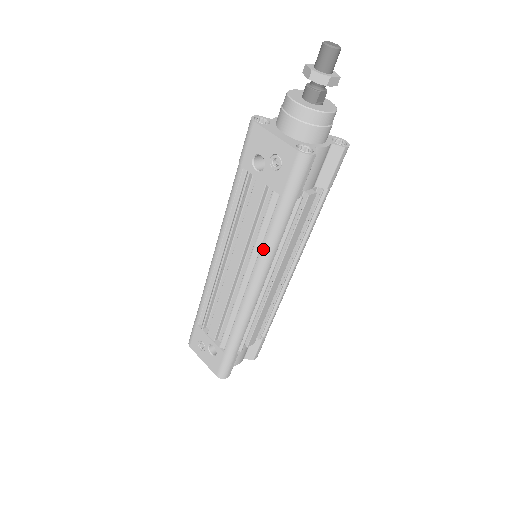
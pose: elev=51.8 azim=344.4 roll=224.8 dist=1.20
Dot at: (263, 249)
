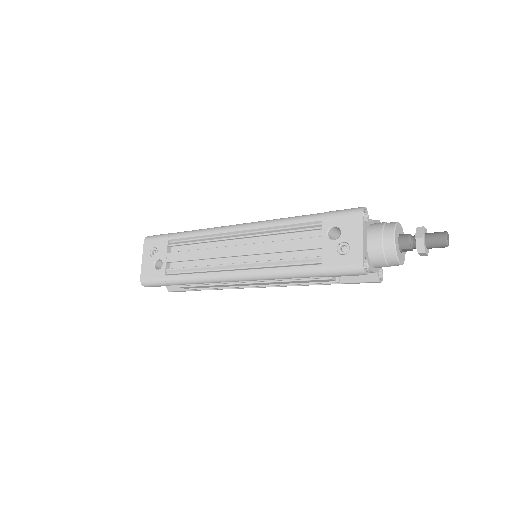
Dot at: (272, 270)
